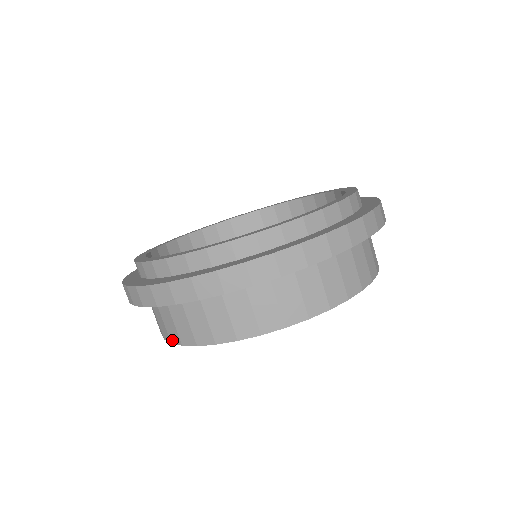
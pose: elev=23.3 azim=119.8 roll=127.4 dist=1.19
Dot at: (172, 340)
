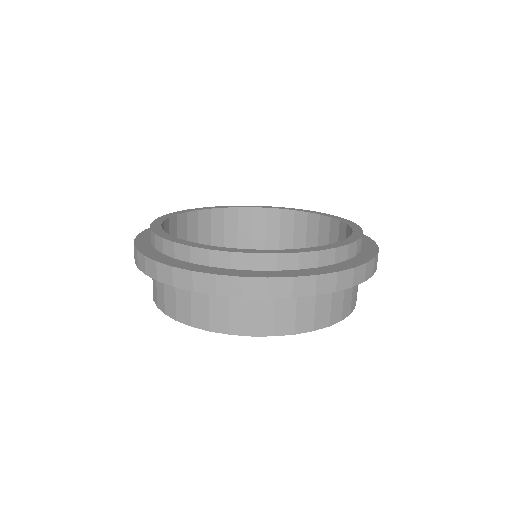
Dot at: (214, 328)
